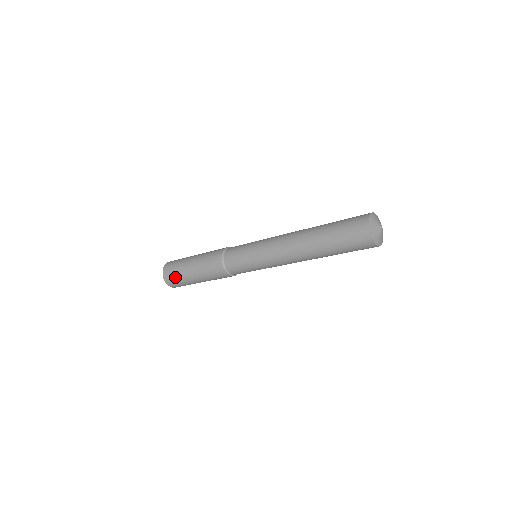
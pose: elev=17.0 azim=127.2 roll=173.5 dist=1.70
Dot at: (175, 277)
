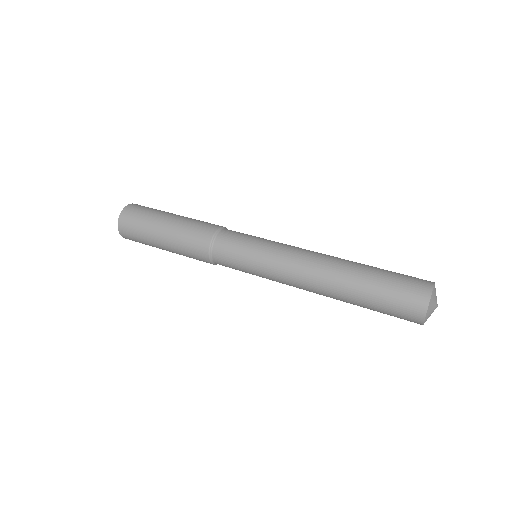
Dot at: occluded
